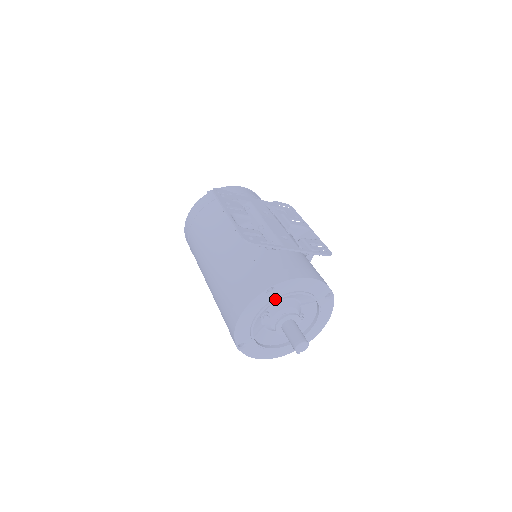
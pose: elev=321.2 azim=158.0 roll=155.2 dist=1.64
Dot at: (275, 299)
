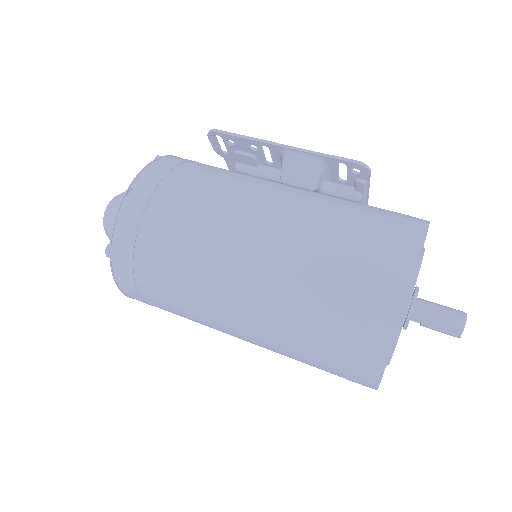
Dot at: (423, 250)
